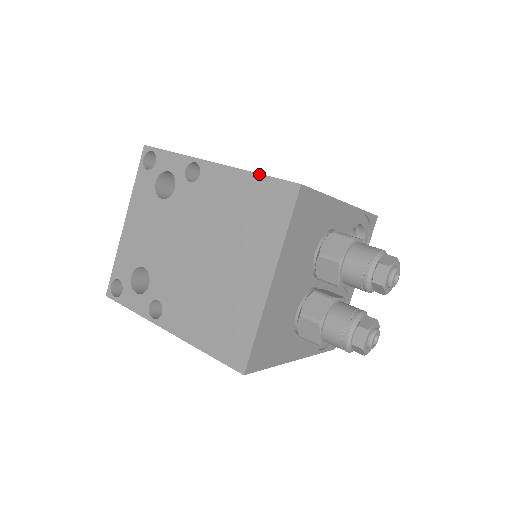
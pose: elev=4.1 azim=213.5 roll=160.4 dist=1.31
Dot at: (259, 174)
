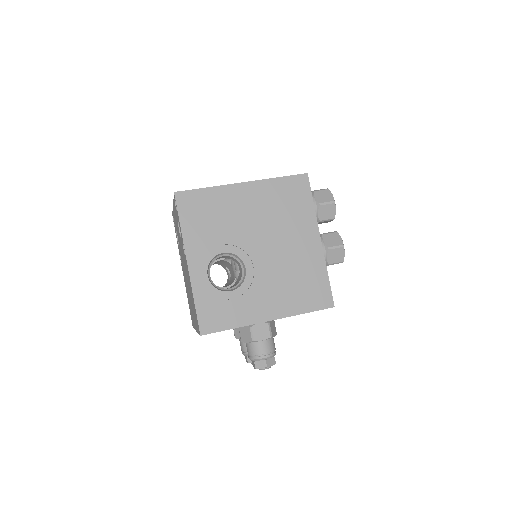
Dot at: (194, 304)
